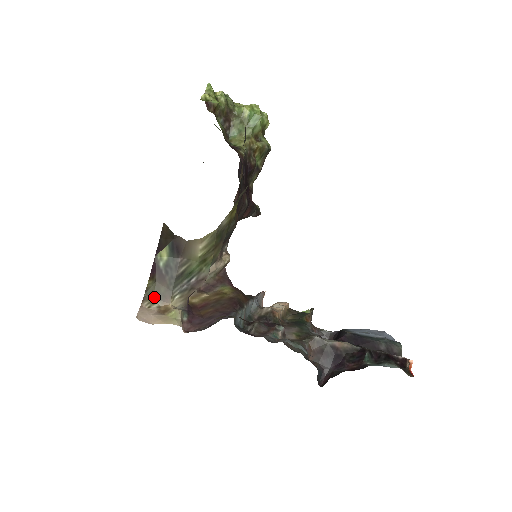
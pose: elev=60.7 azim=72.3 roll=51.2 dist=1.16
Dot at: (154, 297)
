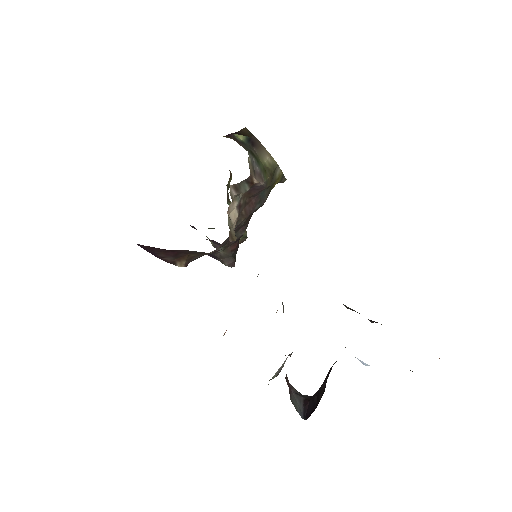
Dot at: occluded
